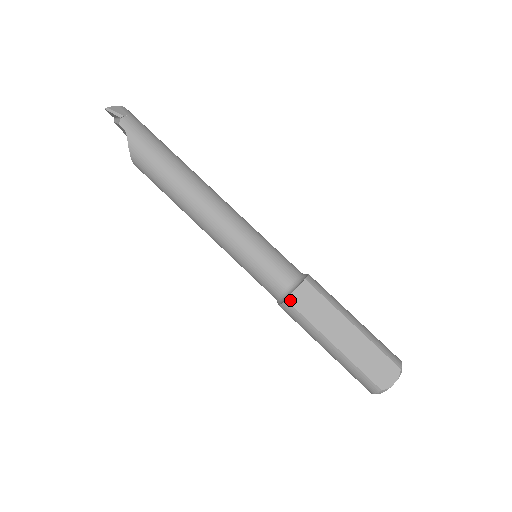
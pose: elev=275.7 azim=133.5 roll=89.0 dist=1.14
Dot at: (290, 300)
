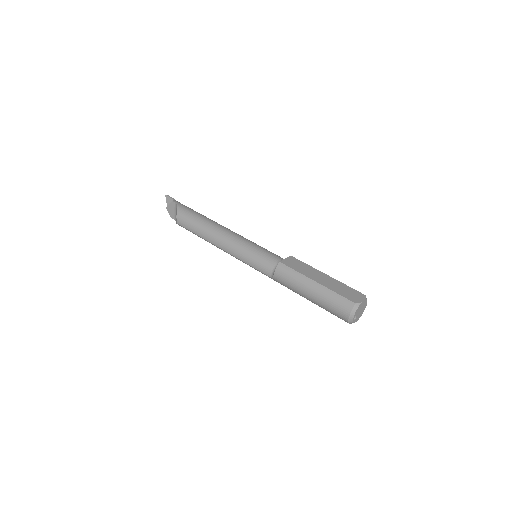
Dot at: (282, 262)
